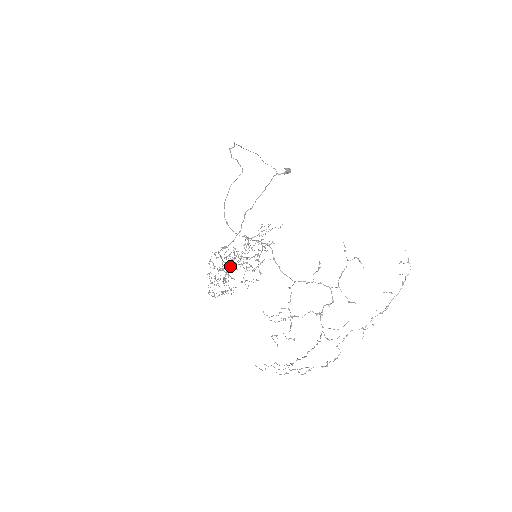
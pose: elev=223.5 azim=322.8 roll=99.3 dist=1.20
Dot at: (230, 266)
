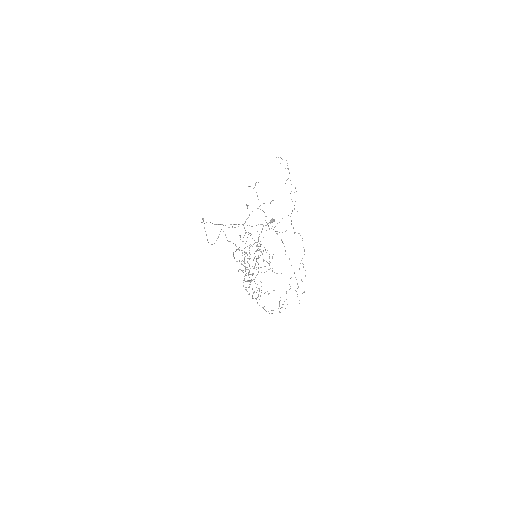
Dot at: occluded
